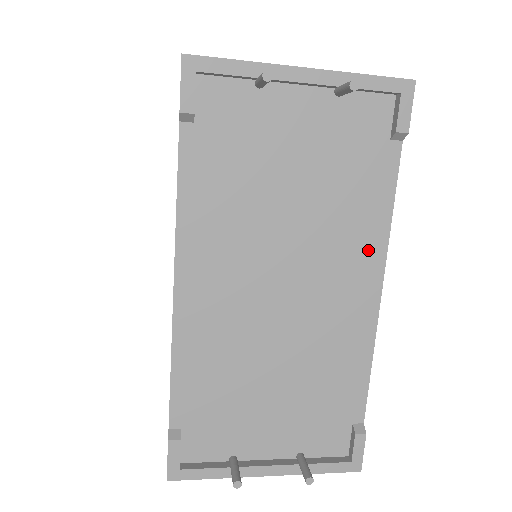
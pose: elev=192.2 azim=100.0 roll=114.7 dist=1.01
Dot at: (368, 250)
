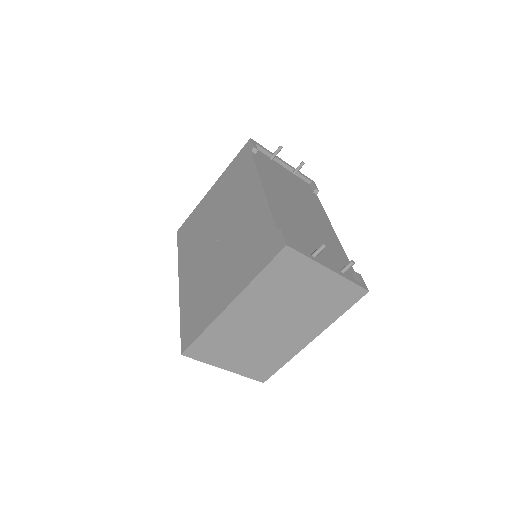
Dot at: (323, 216)
